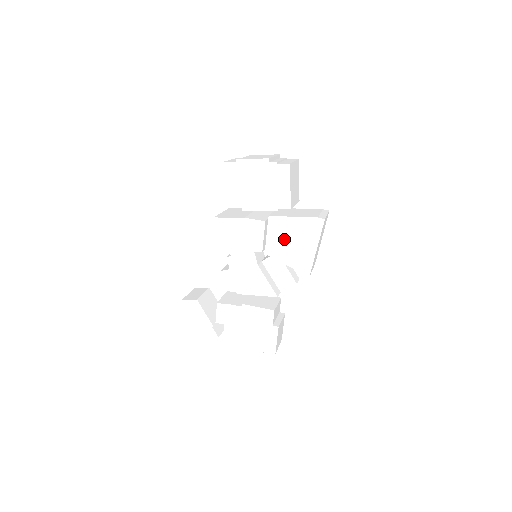
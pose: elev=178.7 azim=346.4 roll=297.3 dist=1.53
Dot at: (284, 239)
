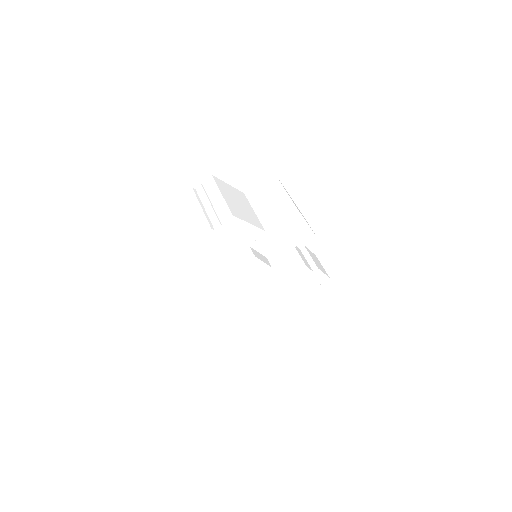
Dot at: (275, 242)
